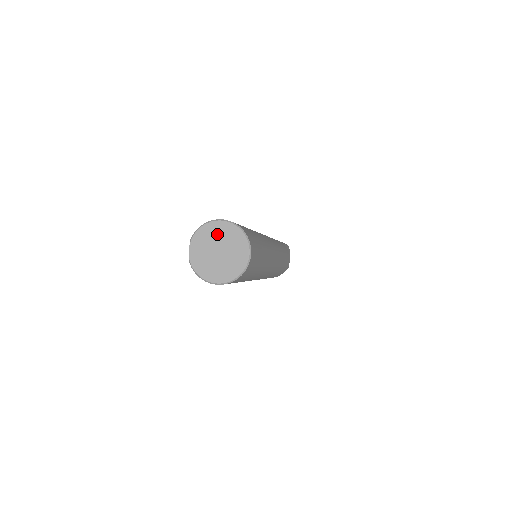
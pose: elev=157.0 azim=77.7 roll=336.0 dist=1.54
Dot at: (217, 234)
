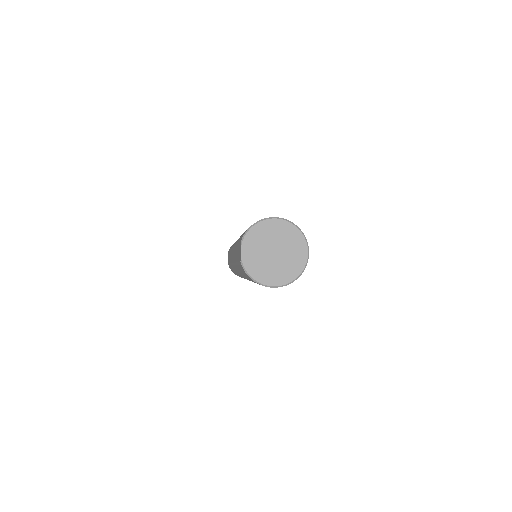
Dot at: (272, 233)
